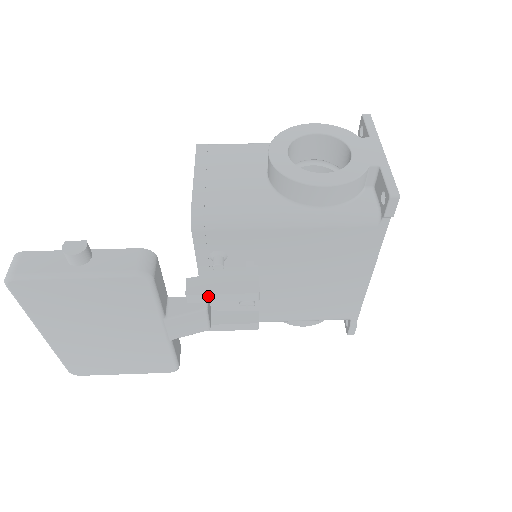
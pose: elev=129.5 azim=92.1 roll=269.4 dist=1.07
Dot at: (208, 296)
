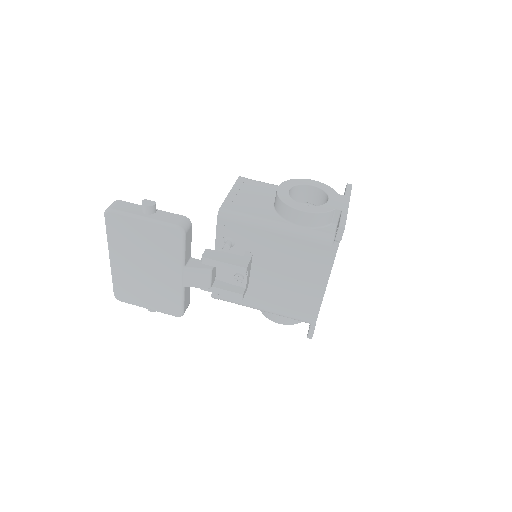
Dot at: (215, 261)
